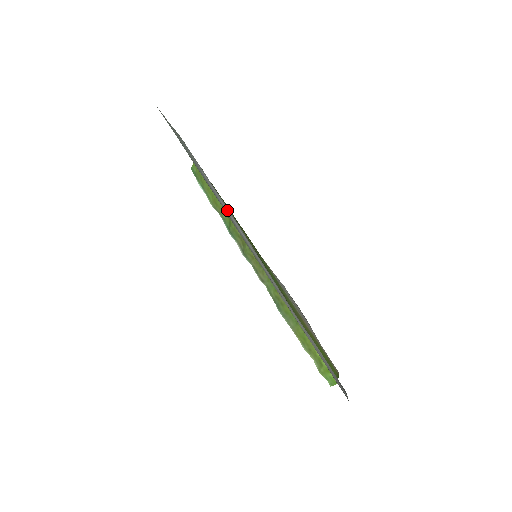
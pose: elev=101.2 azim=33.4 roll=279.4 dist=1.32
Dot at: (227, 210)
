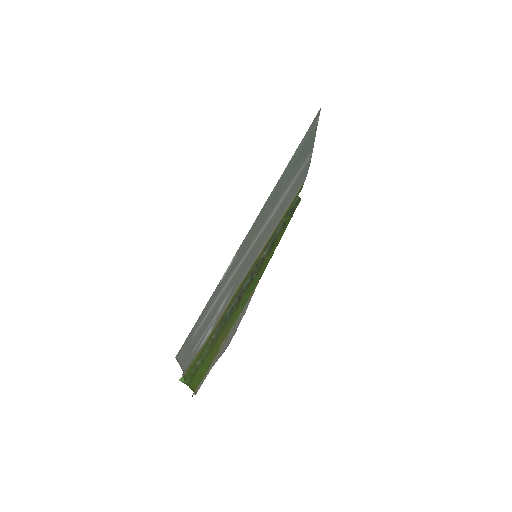
Dot at: (278, 206)
